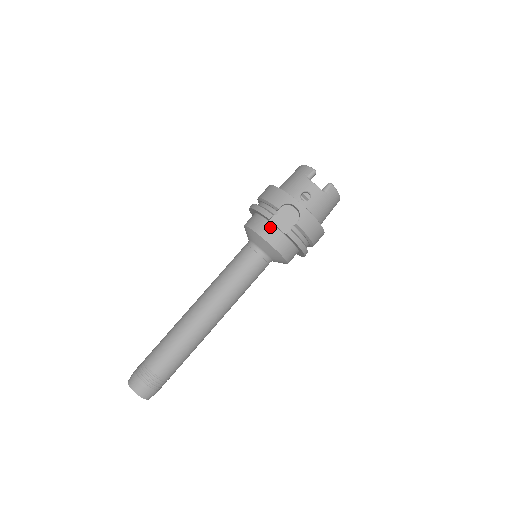
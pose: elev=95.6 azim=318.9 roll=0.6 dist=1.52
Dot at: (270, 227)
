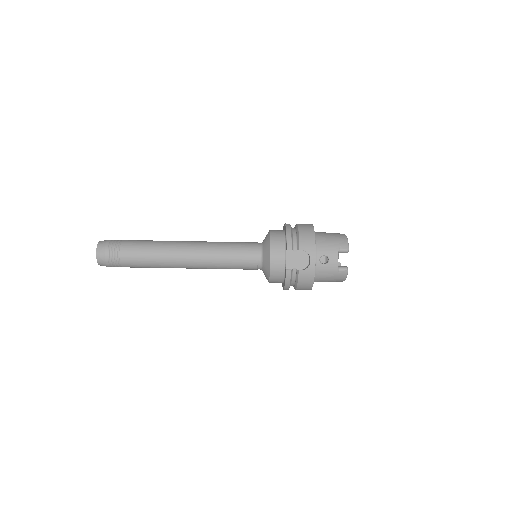
Dot at: (282, 254)
